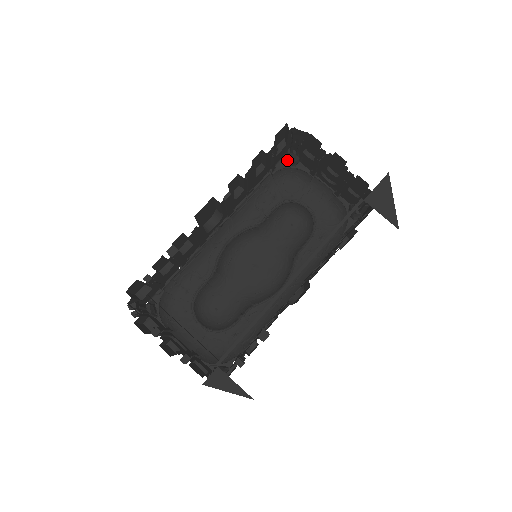
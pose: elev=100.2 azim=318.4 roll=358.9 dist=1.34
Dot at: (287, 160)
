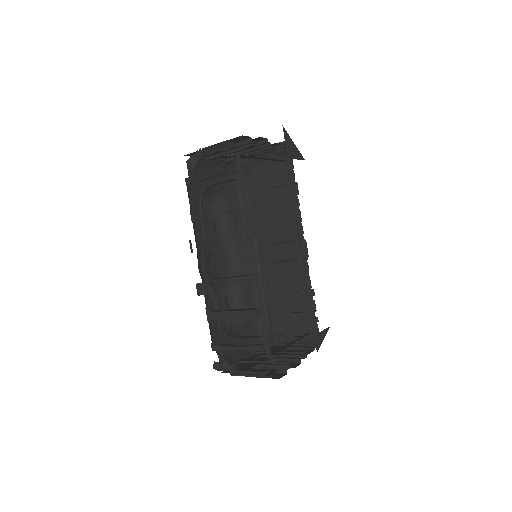
Dot at: occluded
